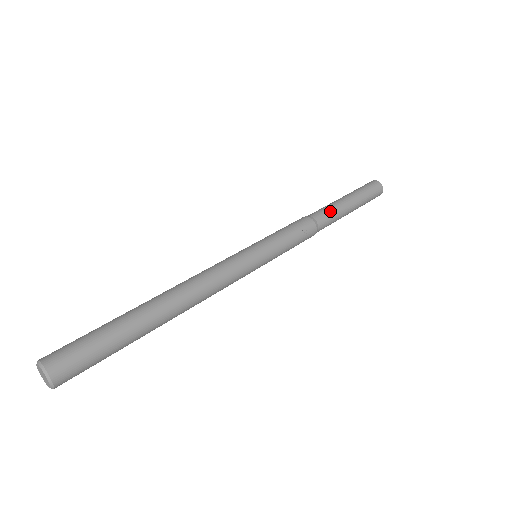
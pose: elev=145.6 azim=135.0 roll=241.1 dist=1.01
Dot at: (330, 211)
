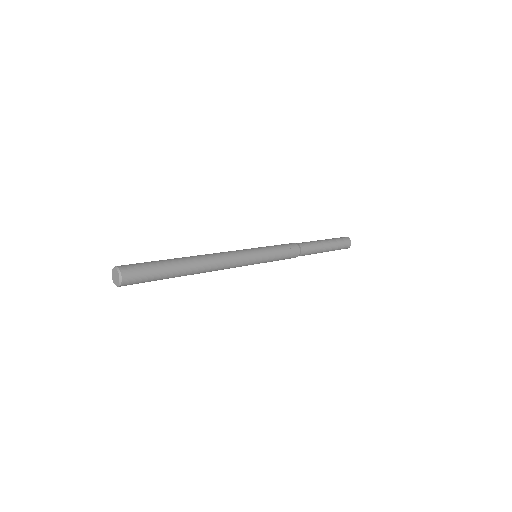
Dot at: (309, 242)
